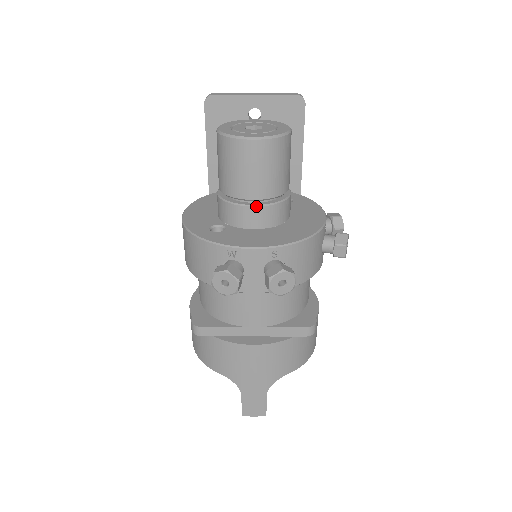
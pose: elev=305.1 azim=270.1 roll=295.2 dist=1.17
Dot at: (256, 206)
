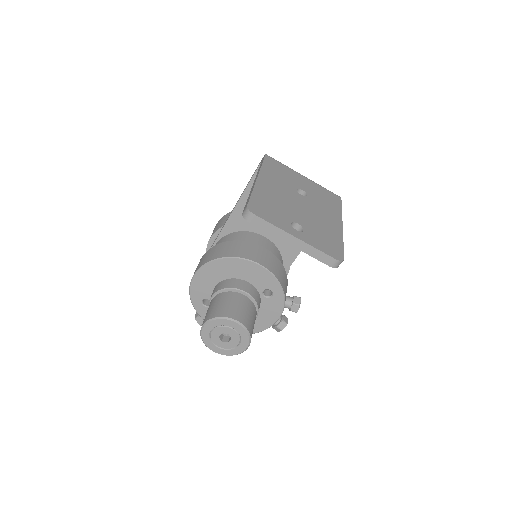
Dot at: occluded
